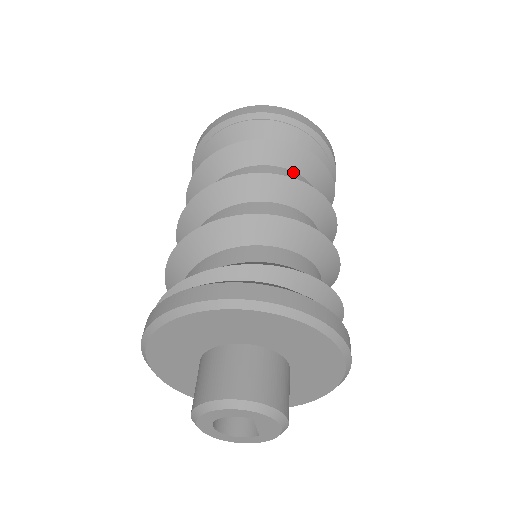
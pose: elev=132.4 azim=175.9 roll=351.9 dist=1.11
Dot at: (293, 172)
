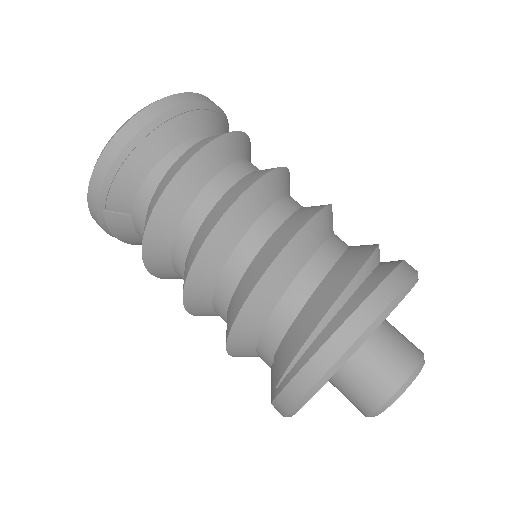
Dot at: (248, 160)
